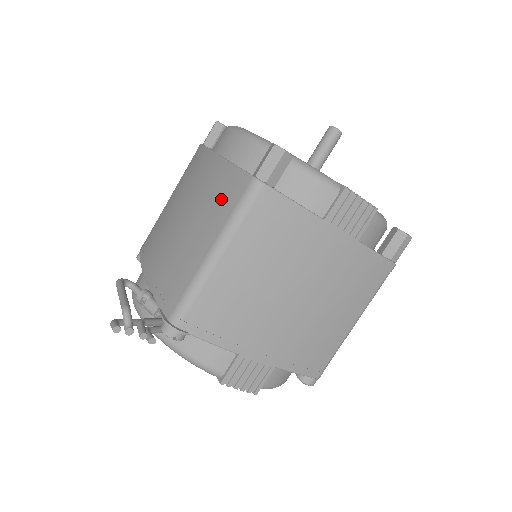
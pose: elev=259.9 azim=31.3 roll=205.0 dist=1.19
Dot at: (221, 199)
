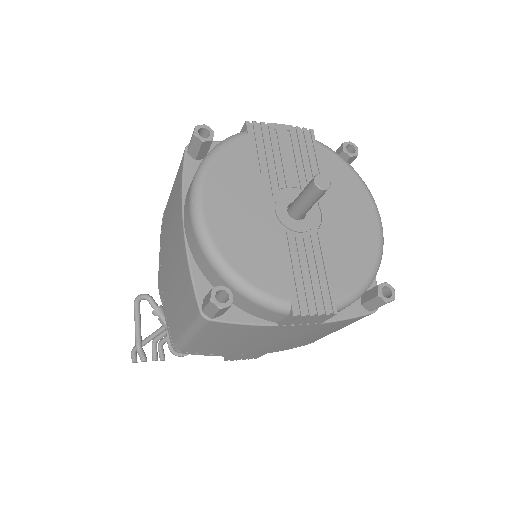
Dot at: (185, 296)
